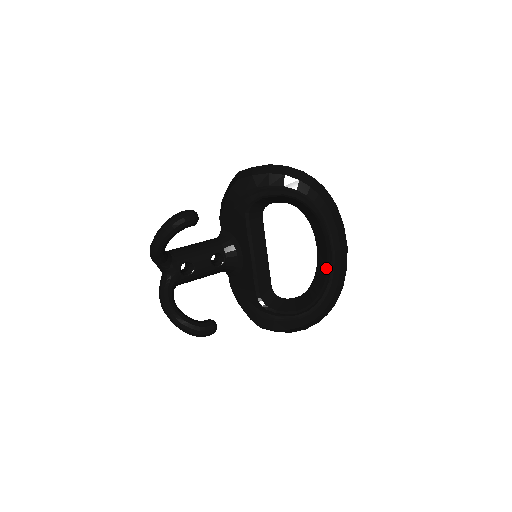
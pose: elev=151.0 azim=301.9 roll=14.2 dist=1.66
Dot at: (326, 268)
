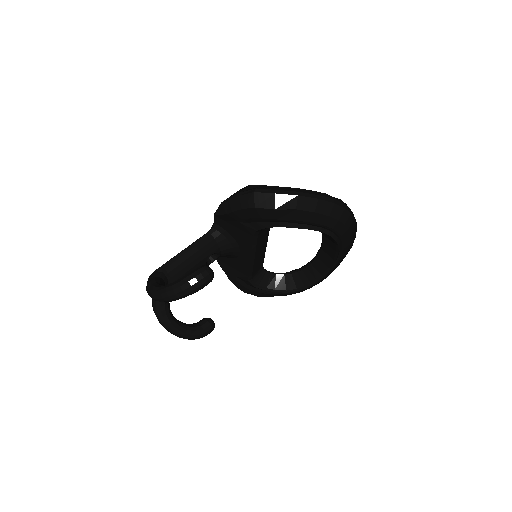
Dot at: (327, 268)
